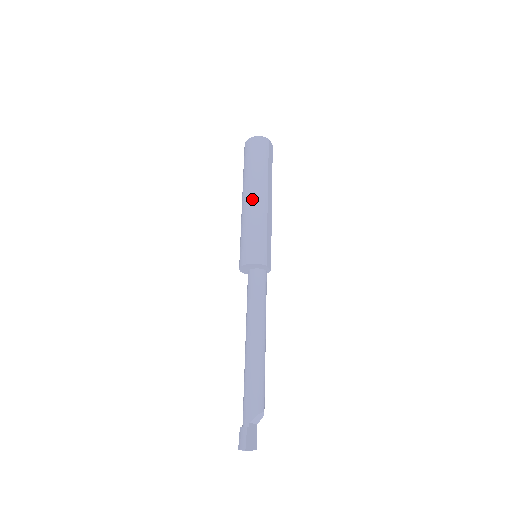
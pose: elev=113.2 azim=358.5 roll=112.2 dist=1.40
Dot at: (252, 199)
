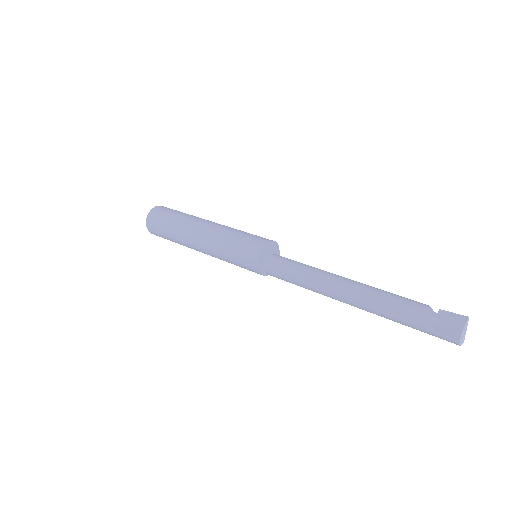
Dot at: (208, 224)
